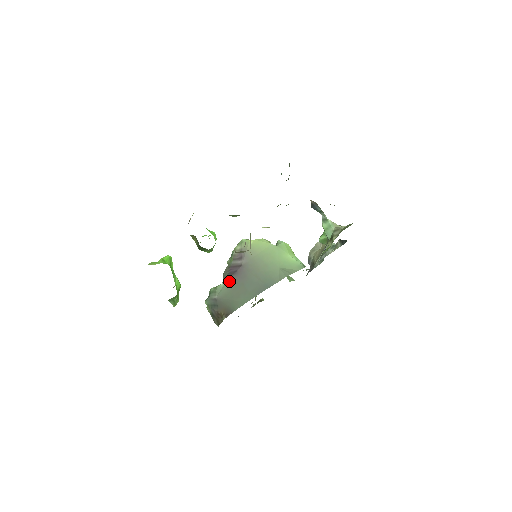
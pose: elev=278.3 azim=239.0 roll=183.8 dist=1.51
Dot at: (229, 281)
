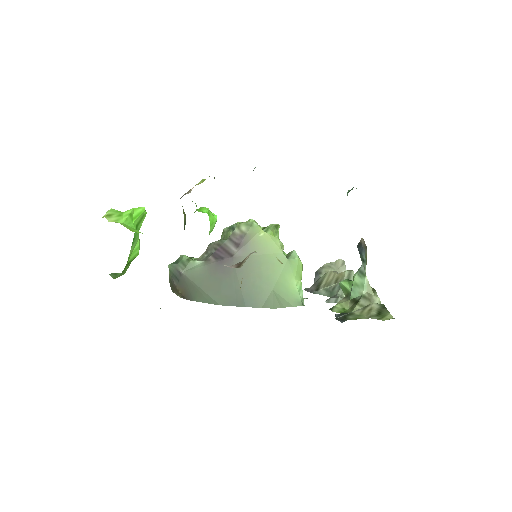
Dot at: (208, 264)
